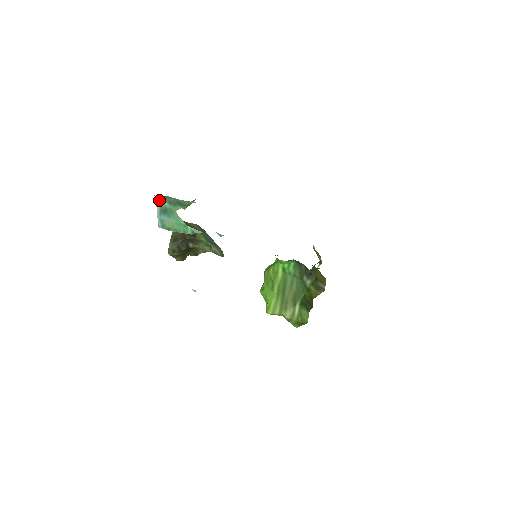
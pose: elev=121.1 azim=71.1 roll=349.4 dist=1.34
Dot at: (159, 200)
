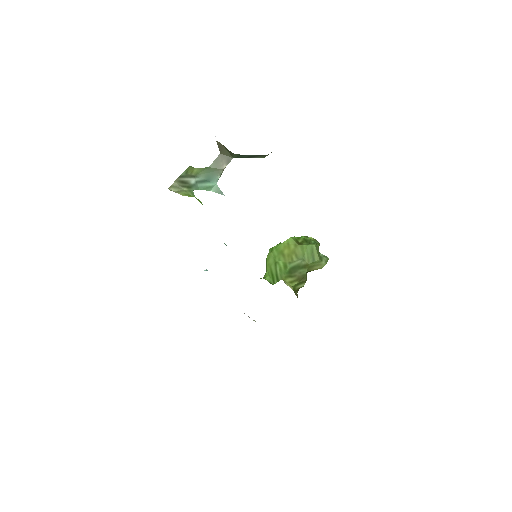
Dot at: (174, 187)
